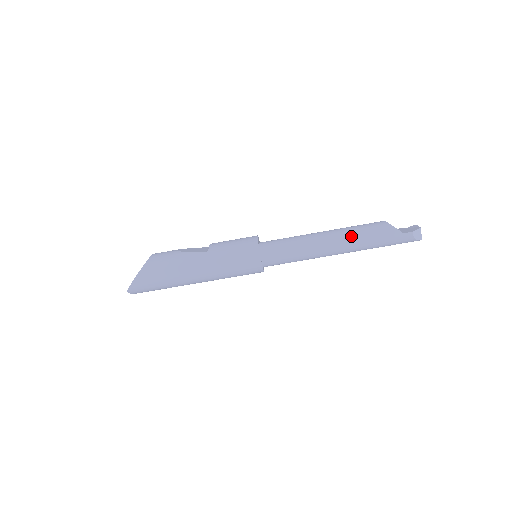
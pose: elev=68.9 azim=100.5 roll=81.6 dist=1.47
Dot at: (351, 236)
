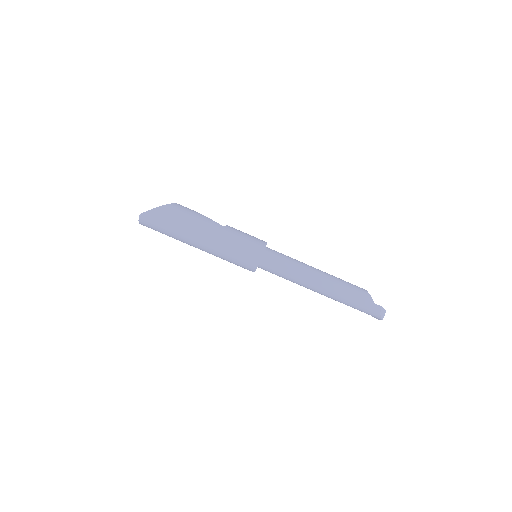
Dot at: (337, 282)
